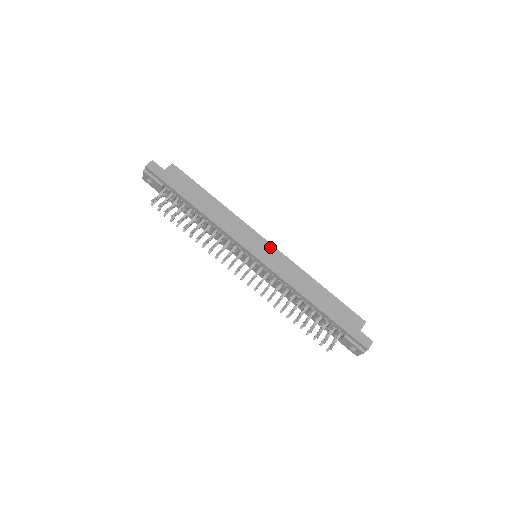
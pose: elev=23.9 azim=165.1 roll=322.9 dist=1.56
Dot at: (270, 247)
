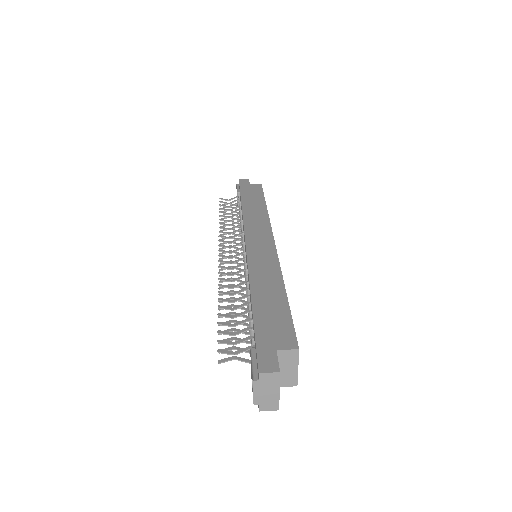
Dot at: (270, 243)
